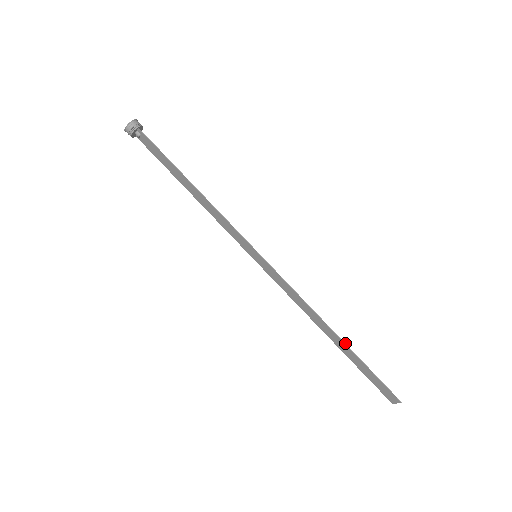
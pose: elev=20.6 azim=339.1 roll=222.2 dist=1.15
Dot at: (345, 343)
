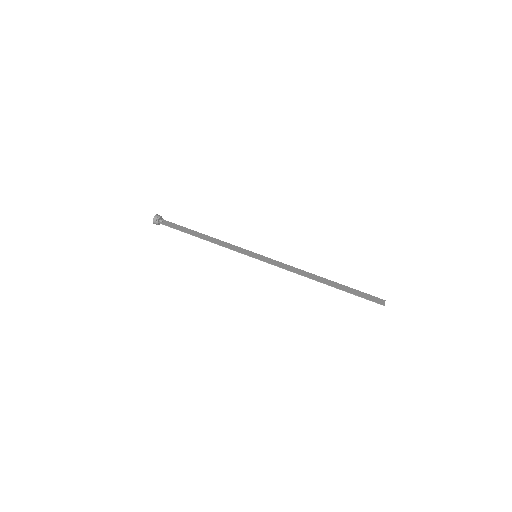
Dot at: occluded
